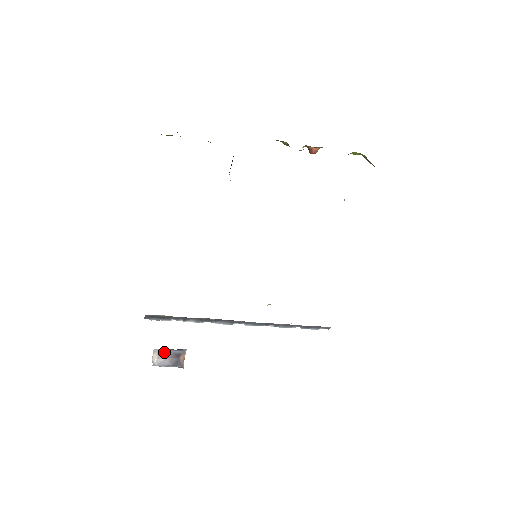
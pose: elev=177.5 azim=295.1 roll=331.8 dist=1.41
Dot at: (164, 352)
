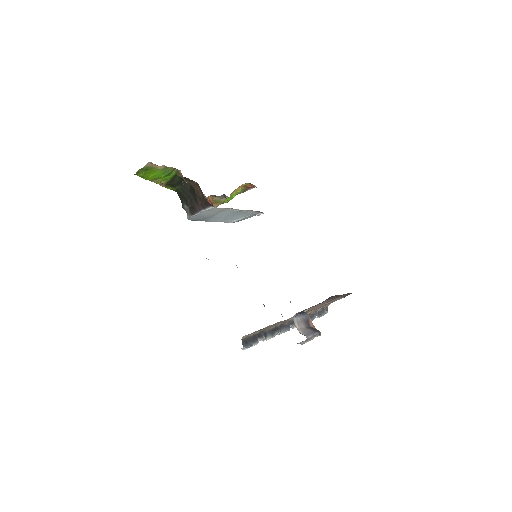
Dot at: (300, 320)
